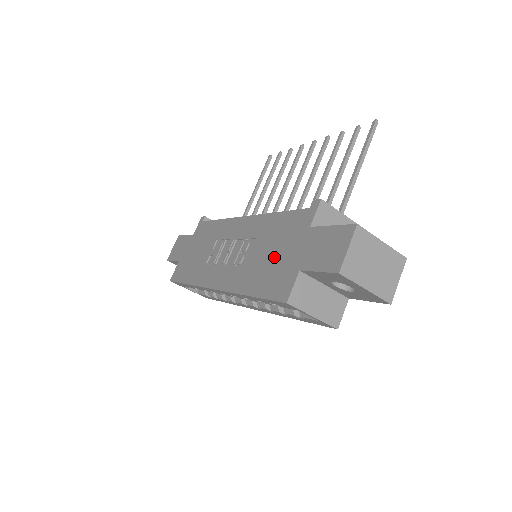
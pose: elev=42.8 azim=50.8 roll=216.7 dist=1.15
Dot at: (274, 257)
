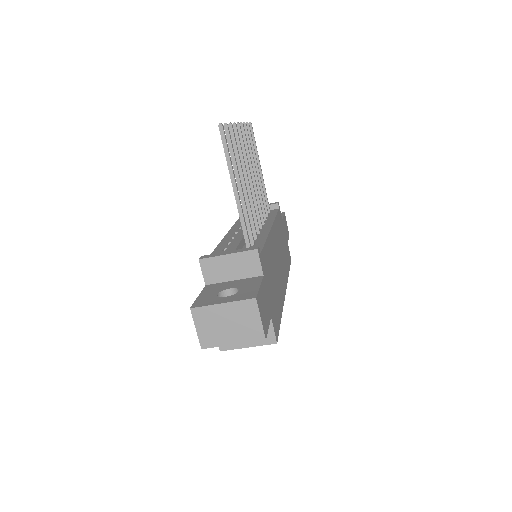
Dot at: occluded
